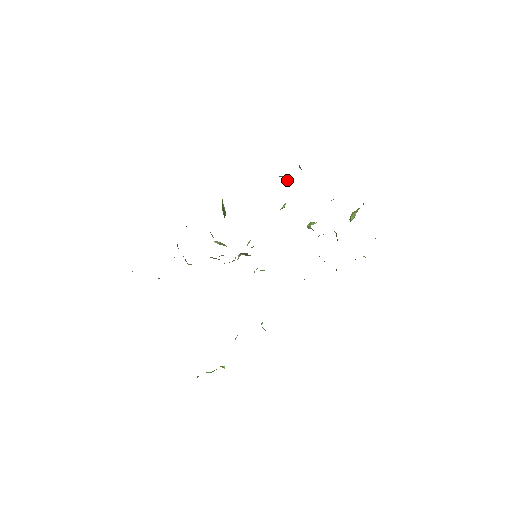
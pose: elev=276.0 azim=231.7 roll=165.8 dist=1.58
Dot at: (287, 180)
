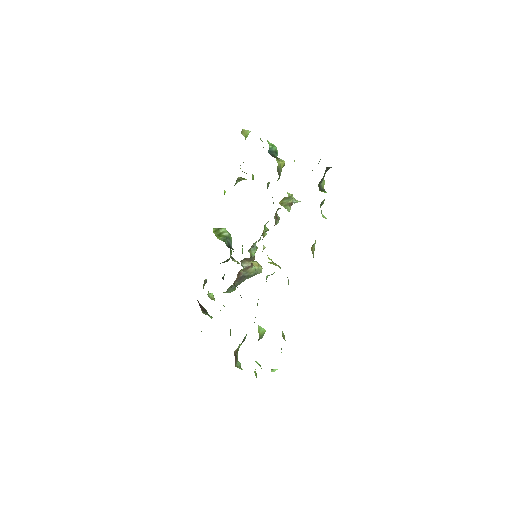
Dot at: (245, 179)
